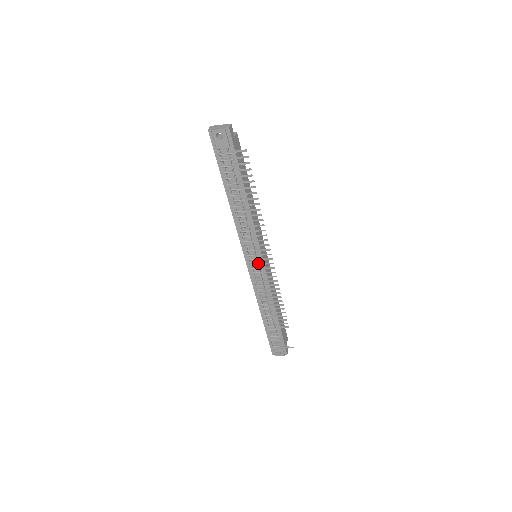
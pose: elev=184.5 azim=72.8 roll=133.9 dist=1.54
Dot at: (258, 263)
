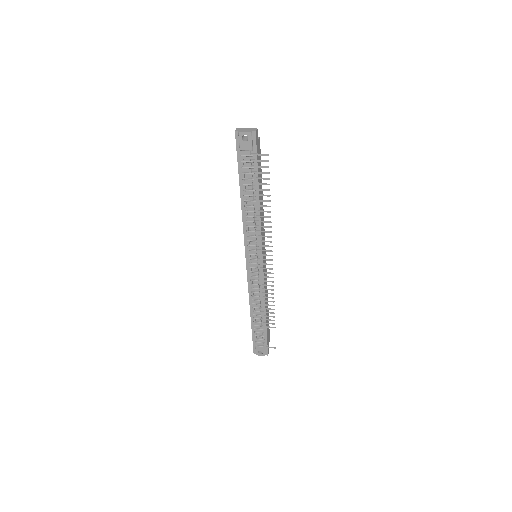
Dot at: (258, 263)
